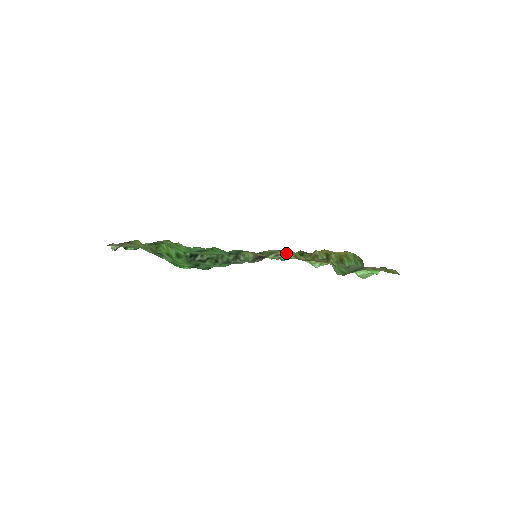
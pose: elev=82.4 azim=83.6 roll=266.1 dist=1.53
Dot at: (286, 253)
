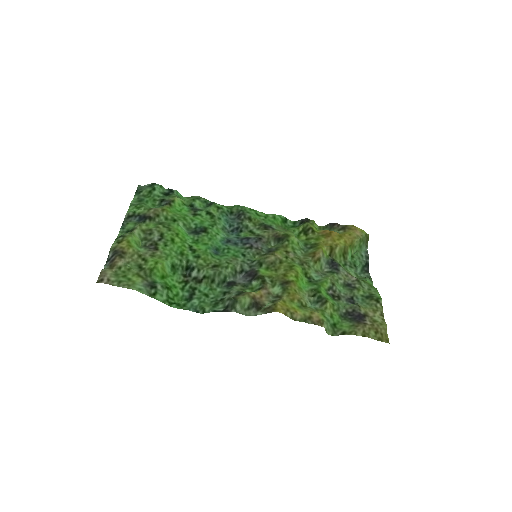
Dot at: (284, 302)
